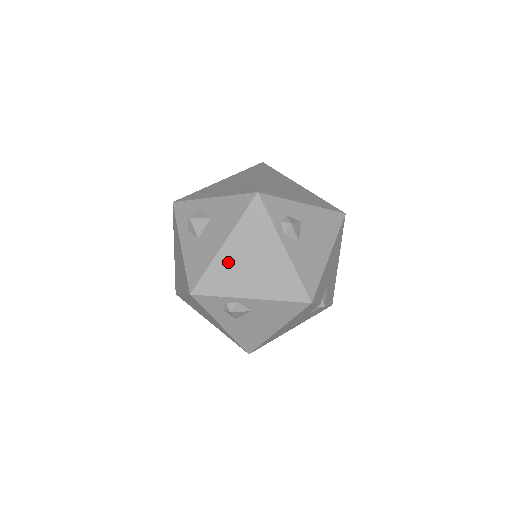
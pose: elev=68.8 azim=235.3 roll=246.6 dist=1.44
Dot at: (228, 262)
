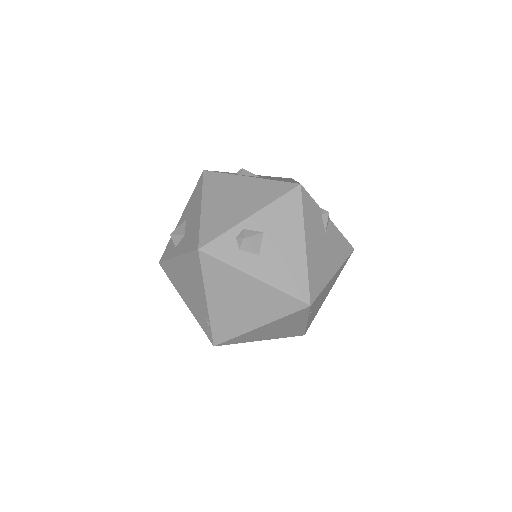
Dot at: (213, 212)
